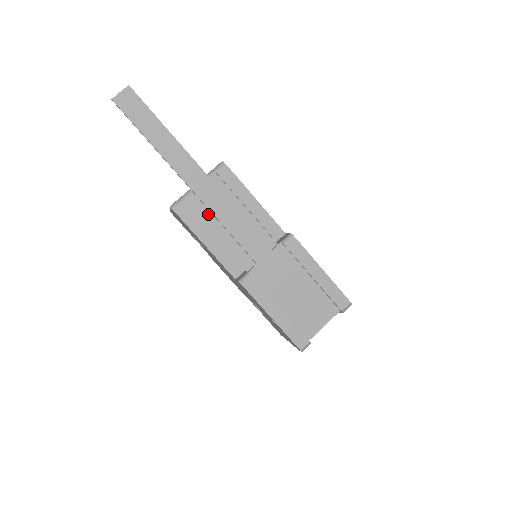
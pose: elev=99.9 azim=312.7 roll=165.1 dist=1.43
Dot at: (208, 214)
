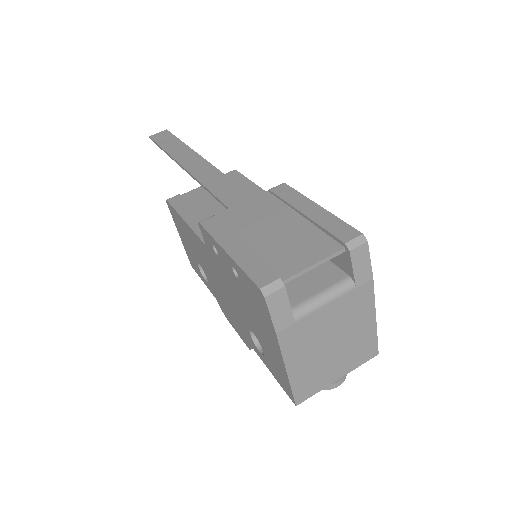
Dot at: (201, 201)
